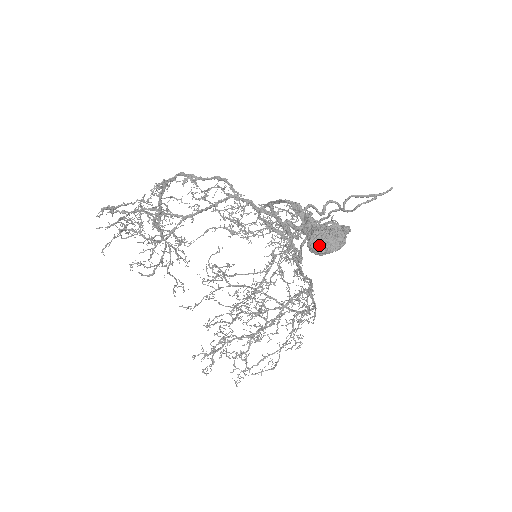
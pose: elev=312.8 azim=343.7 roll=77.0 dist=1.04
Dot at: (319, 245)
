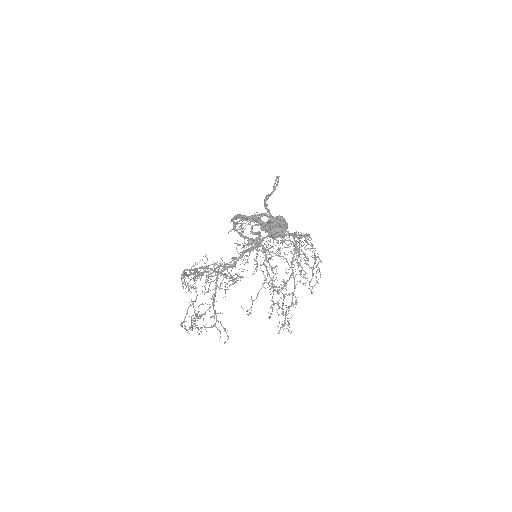
Dot at: (276, 236)
